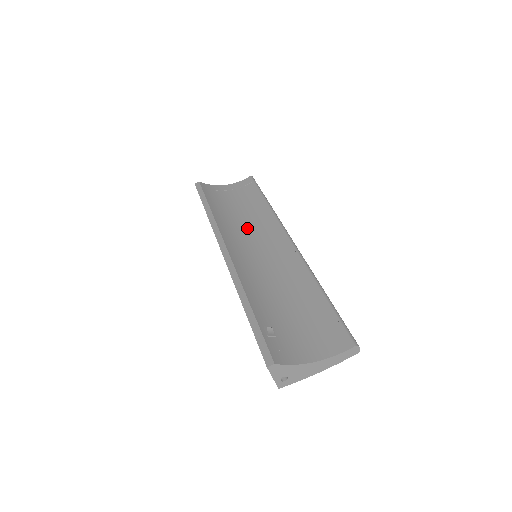
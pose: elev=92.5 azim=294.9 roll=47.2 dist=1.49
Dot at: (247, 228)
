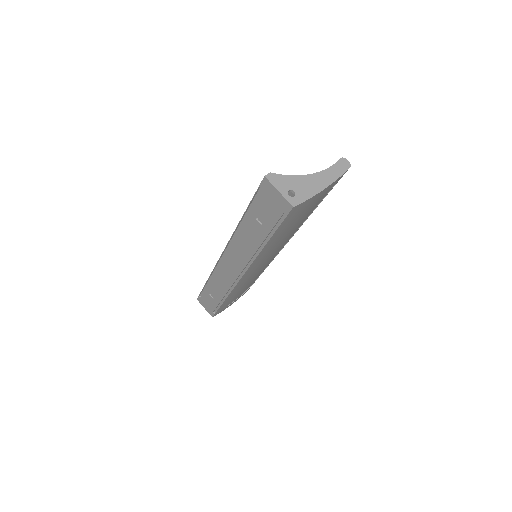
Dot at: occluded
